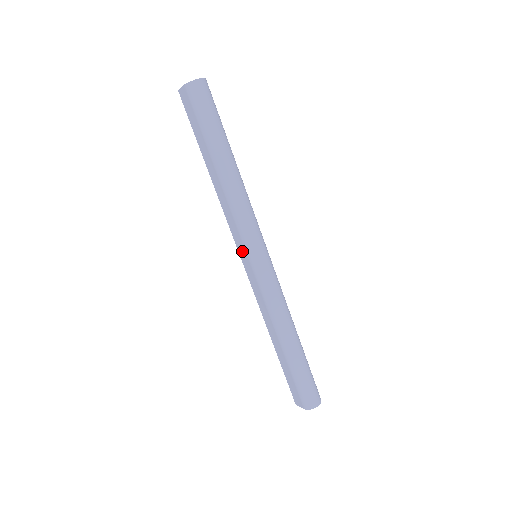
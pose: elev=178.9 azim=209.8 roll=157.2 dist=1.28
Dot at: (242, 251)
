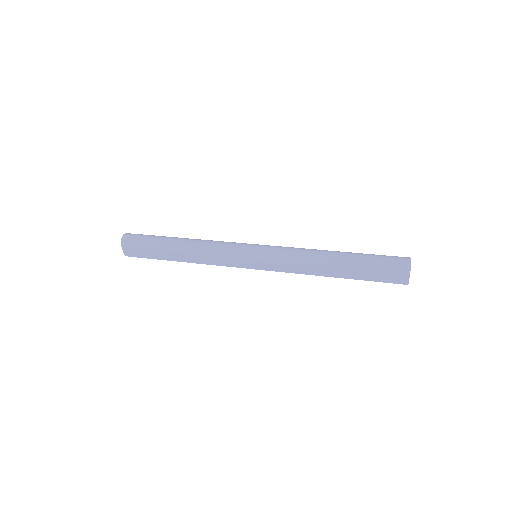
Dot at: (245, 263)
